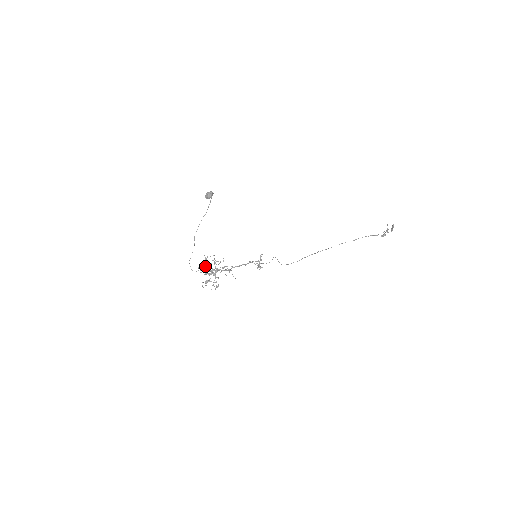
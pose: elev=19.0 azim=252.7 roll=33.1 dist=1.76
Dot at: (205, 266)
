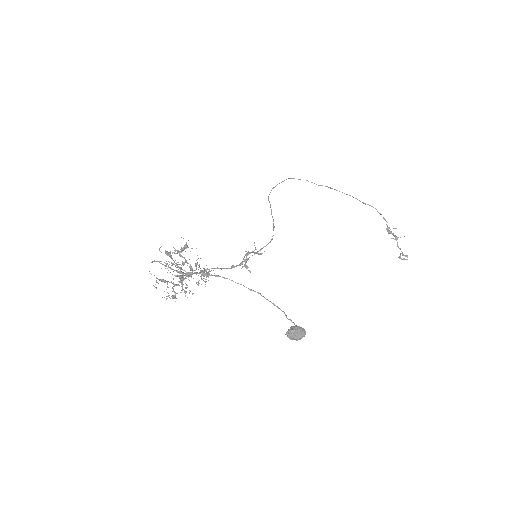
Dot at: occluded
